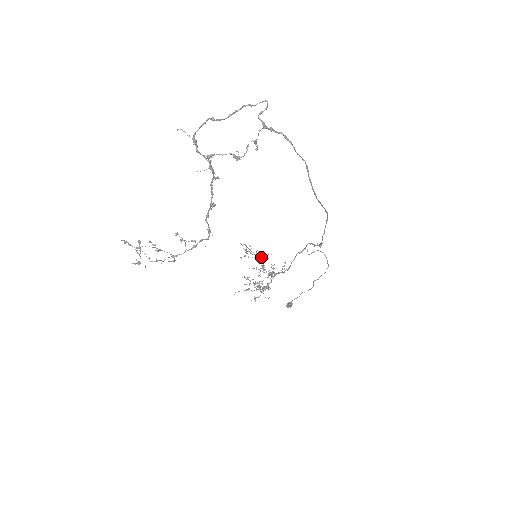
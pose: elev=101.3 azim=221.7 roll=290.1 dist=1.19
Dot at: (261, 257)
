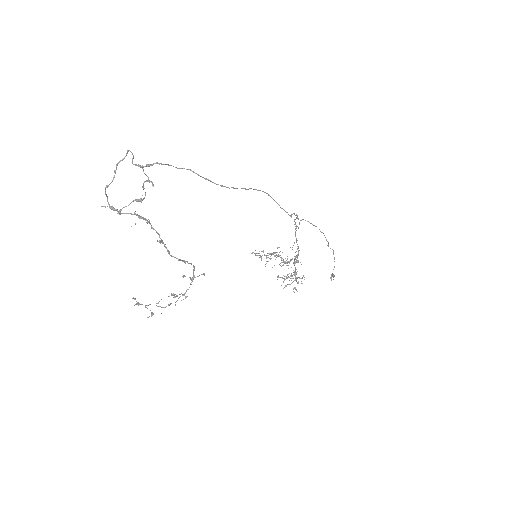
Dot at: occluded
